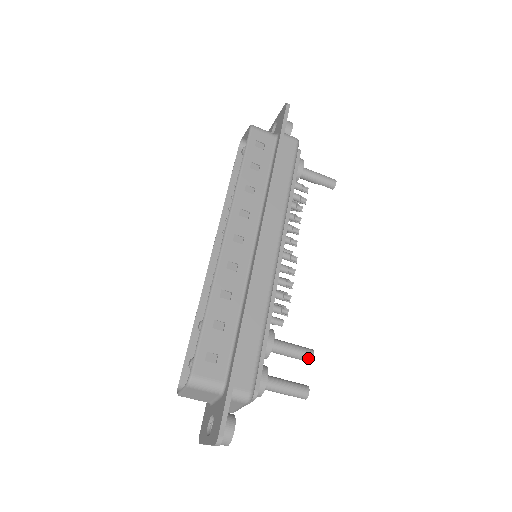
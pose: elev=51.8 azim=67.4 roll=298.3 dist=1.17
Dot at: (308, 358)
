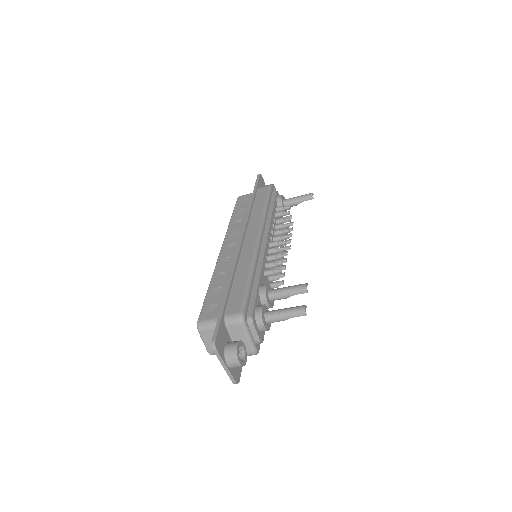
Dot at: (302, 289)
